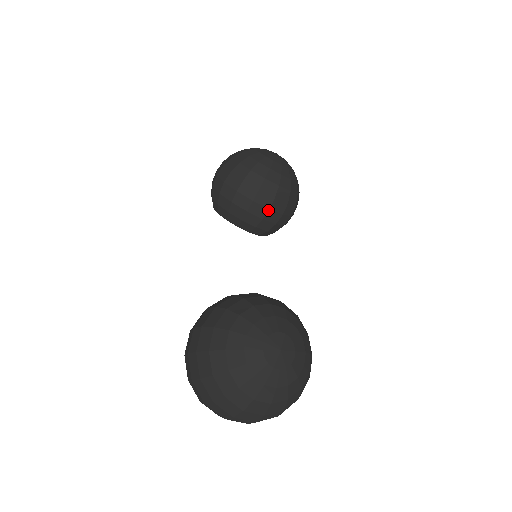
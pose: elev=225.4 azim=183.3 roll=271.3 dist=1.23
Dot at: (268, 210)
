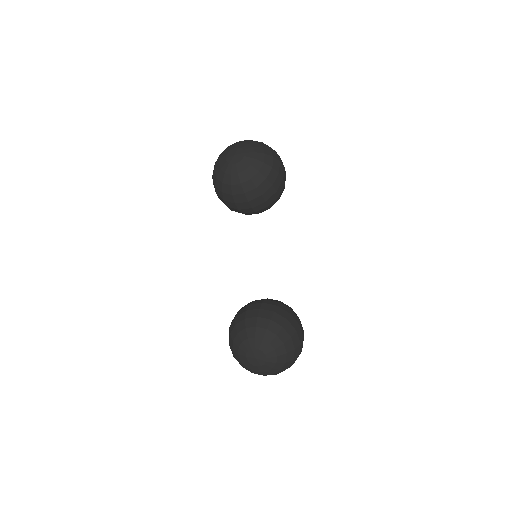
Dot at: (252, 209)
